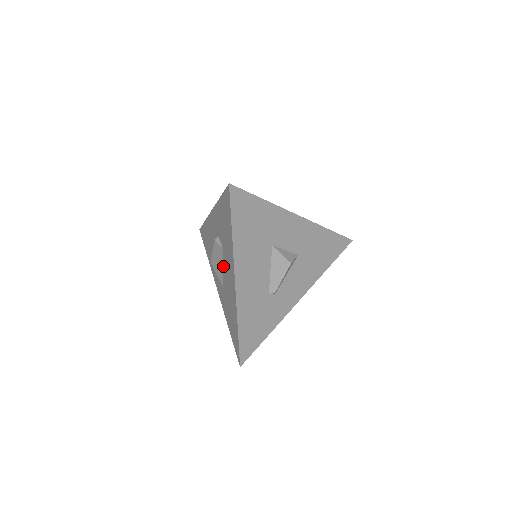
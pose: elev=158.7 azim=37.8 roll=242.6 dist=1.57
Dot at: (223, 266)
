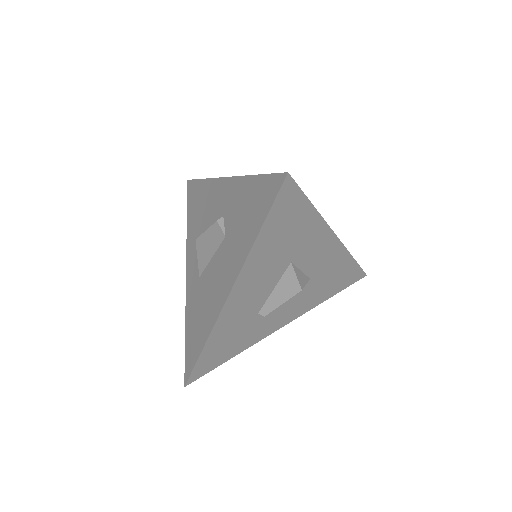
Dot at: (214, 257)
